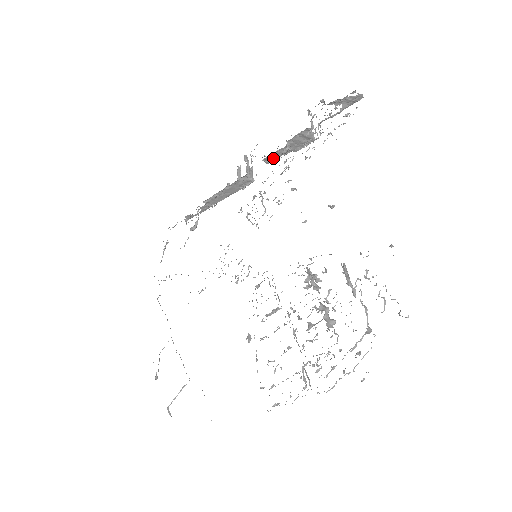
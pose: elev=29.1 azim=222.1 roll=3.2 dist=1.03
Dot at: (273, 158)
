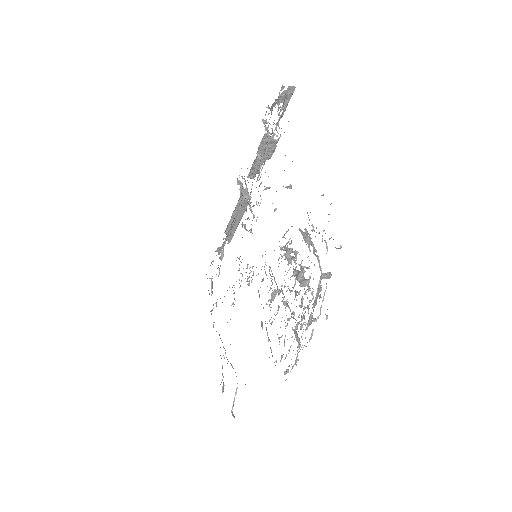
Dot at: (254, 172)
